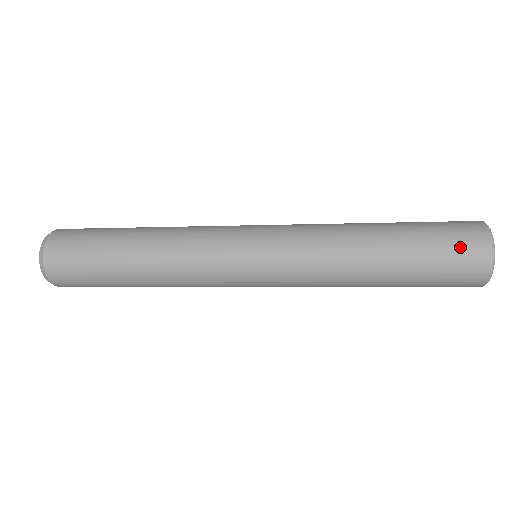
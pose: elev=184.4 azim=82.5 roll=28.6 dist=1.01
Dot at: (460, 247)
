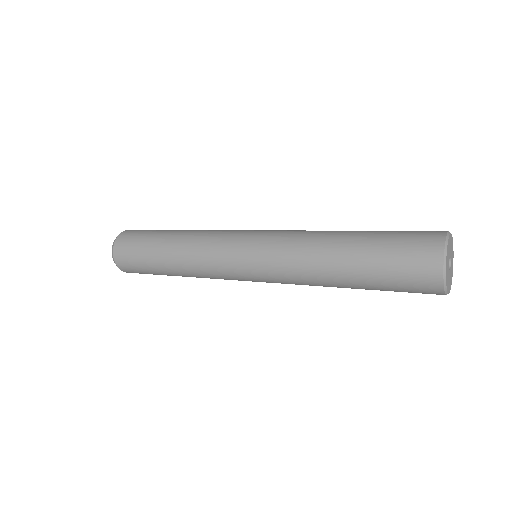
Dot at: (412, 257)
